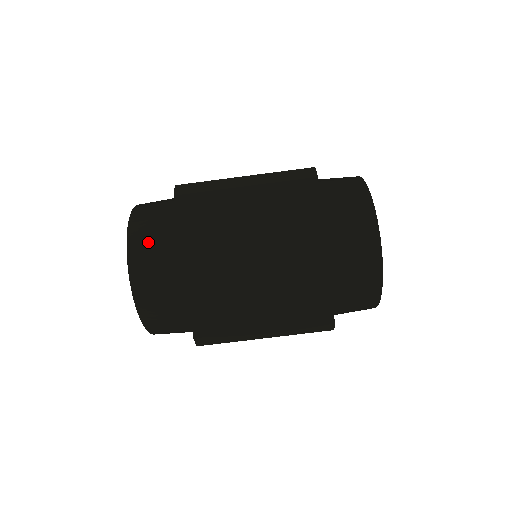
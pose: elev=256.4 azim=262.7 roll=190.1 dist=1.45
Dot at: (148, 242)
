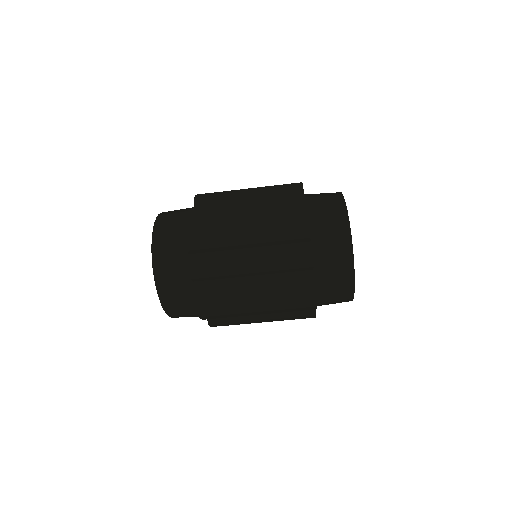
Dot at: (179, 307)
